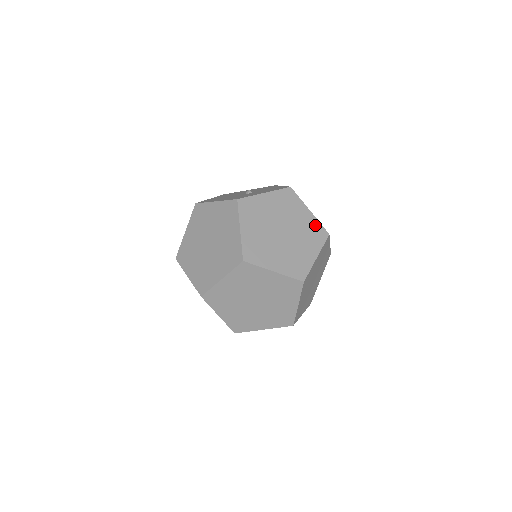
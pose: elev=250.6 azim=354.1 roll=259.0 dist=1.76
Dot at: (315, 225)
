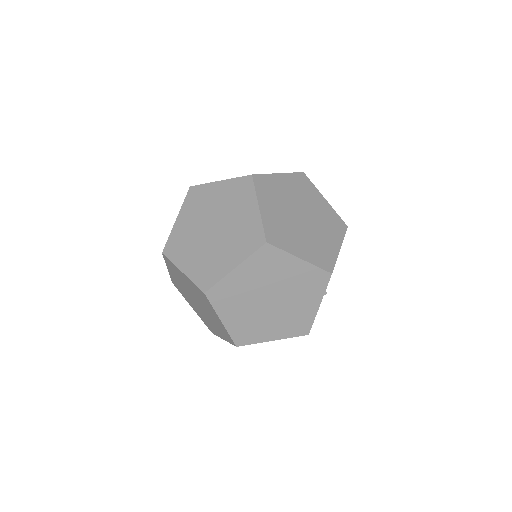
Dot at: occluded
